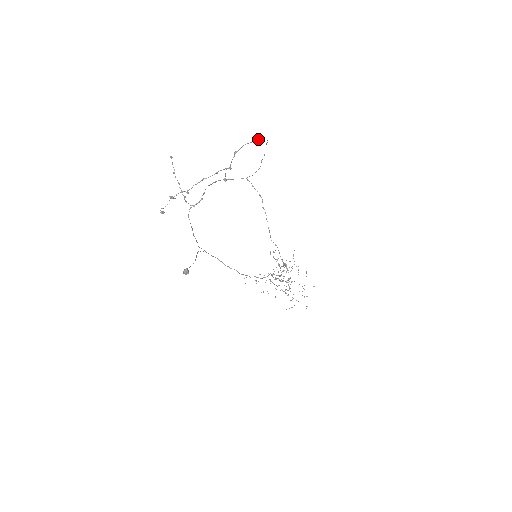
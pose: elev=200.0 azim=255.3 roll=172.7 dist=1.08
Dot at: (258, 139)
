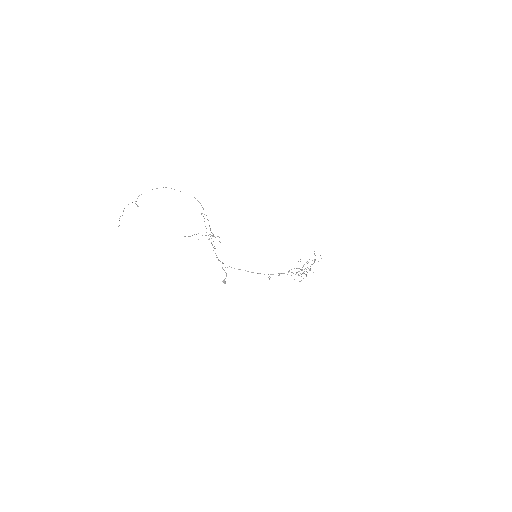
Dot at: occluded
